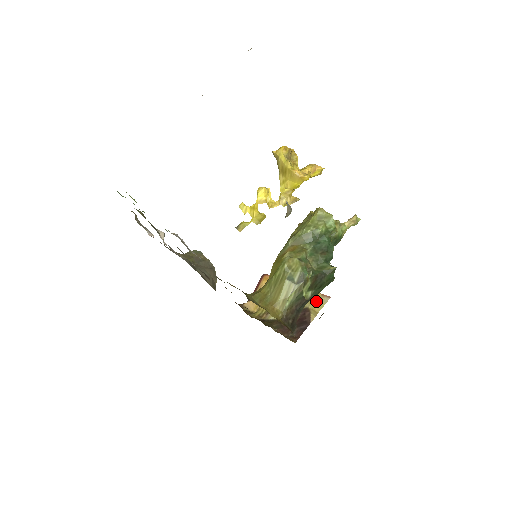
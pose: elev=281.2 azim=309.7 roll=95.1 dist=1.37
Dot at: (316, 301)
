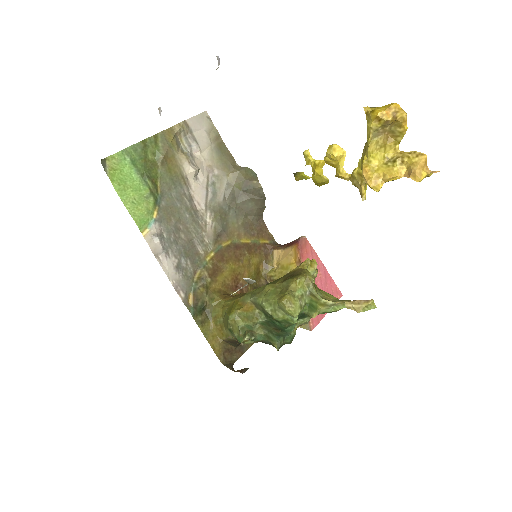
Dot at: occluded
